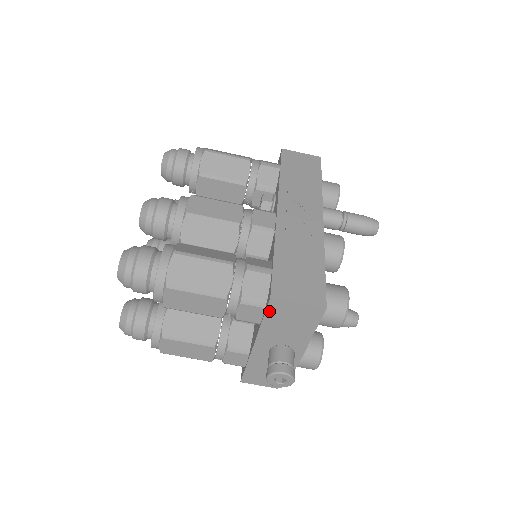
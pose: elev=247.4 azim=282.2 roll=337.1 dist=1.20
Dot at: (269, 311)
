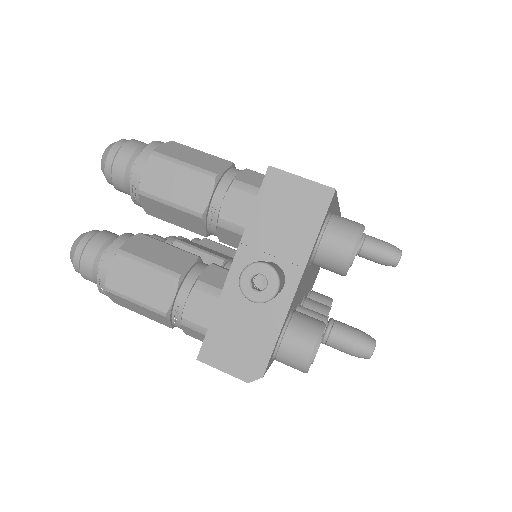
Dot at: (263, 192)
